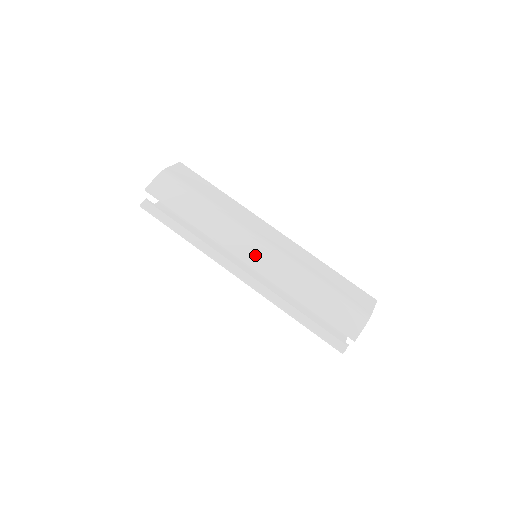
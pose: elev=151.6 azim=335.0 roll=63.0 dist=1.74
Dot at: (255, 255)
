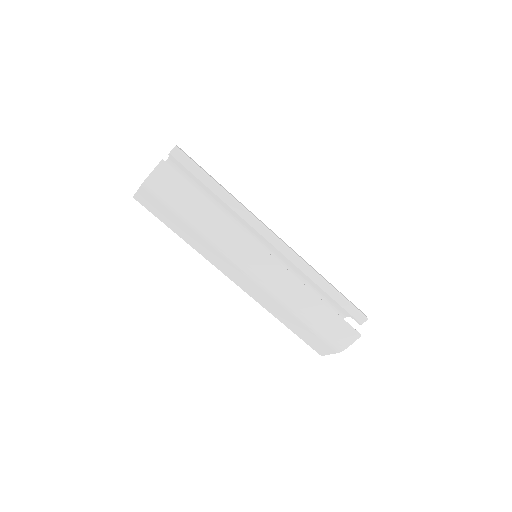
Dot at: occluded
